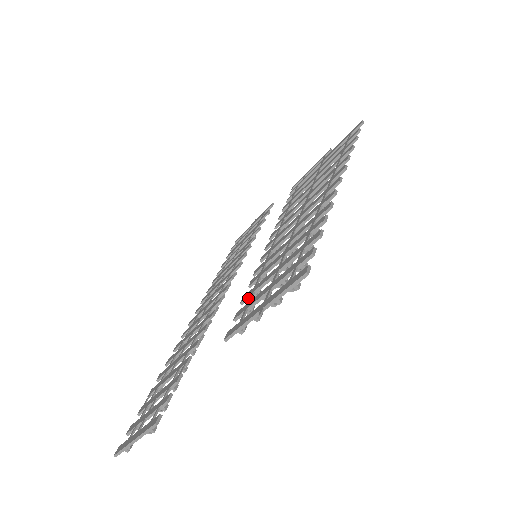
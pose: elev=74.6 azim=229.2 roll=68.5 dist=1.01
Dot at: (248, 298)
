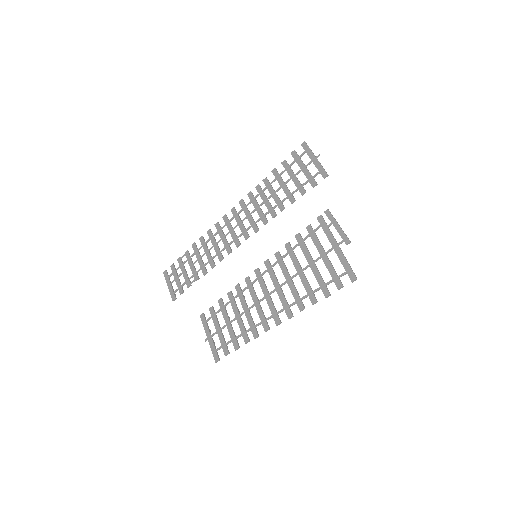
Dot at: (220, 306)
